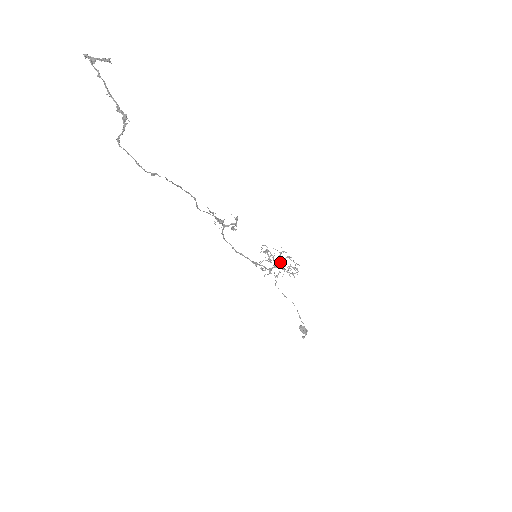
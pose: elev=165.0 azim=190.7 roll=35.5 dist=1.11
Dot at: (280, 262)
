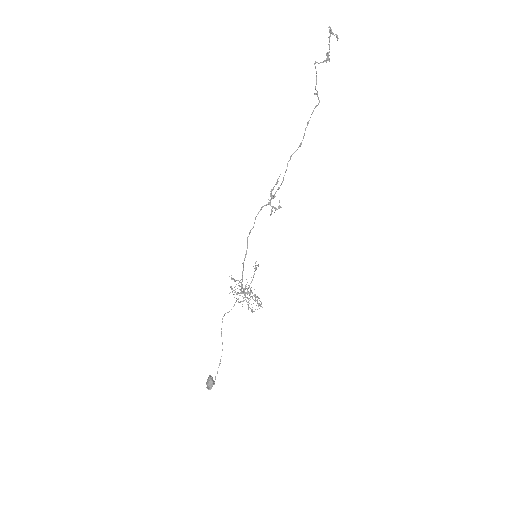
Dot at: occluded
